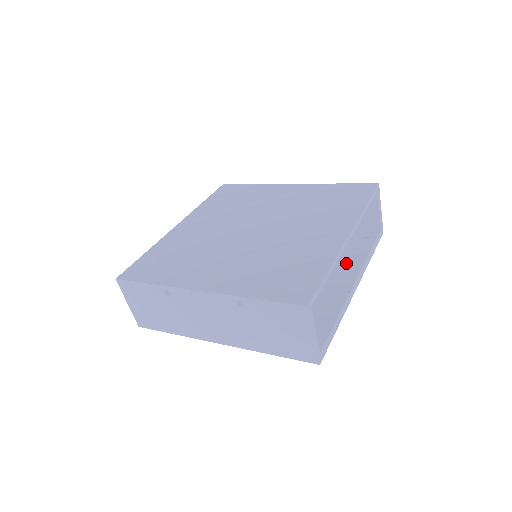
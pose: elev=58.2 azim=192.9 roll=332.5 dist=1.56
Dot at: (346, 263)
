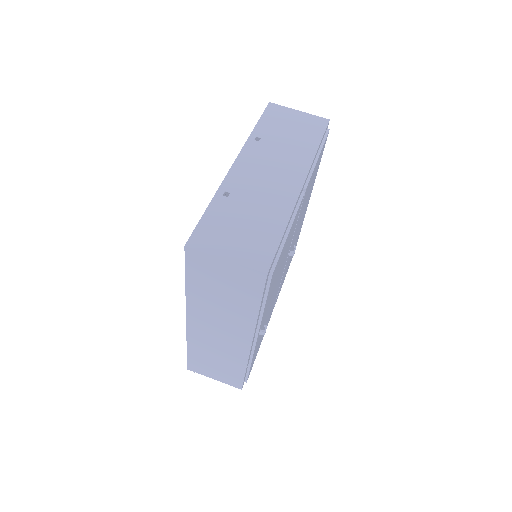
Dot at: occluded
